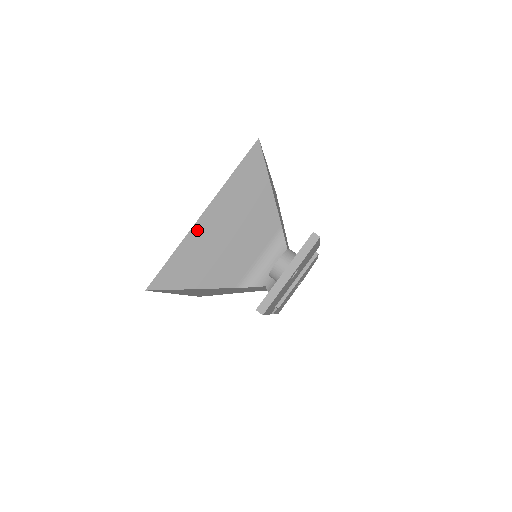
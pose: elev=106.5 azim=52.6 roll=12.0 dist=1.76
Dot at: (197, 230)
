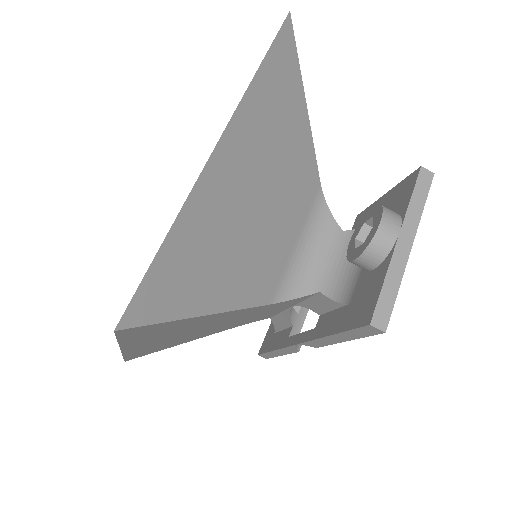
Dot at: (209, 180)
